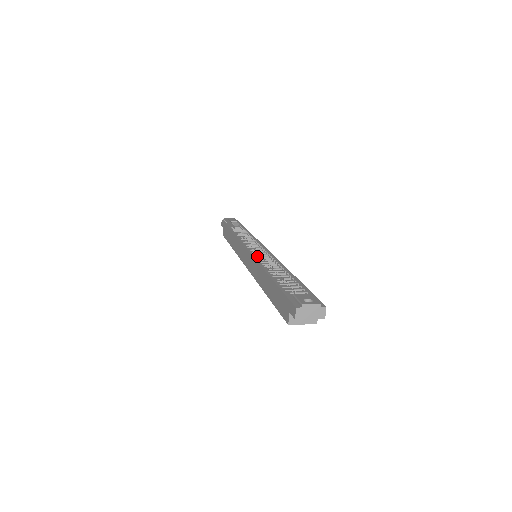
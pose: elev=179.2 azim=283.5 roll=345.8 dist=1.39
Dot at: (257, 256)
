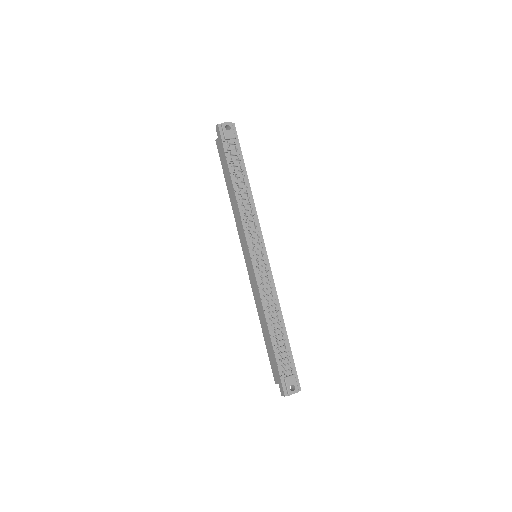
Dot at: (262, 294)
